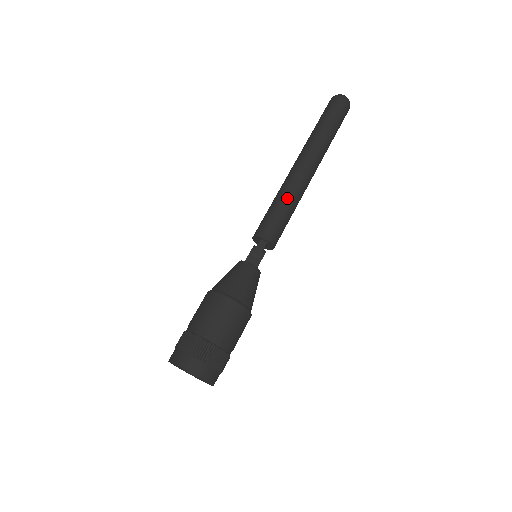
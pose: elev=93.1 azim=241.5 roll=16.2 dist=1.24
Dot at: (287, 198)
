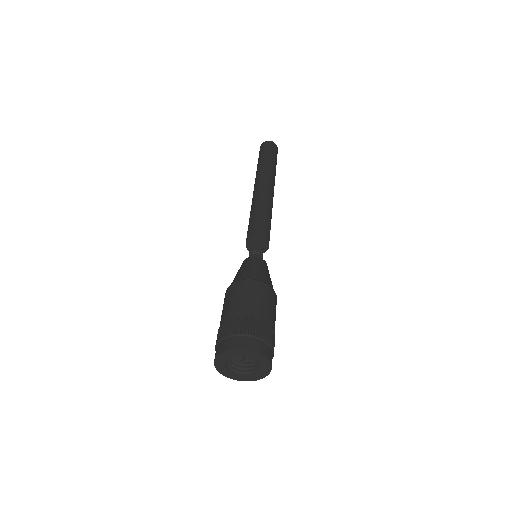
Dot at: (261, 206)
